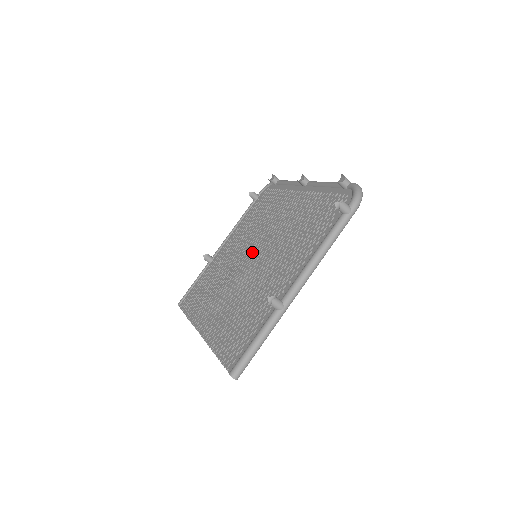
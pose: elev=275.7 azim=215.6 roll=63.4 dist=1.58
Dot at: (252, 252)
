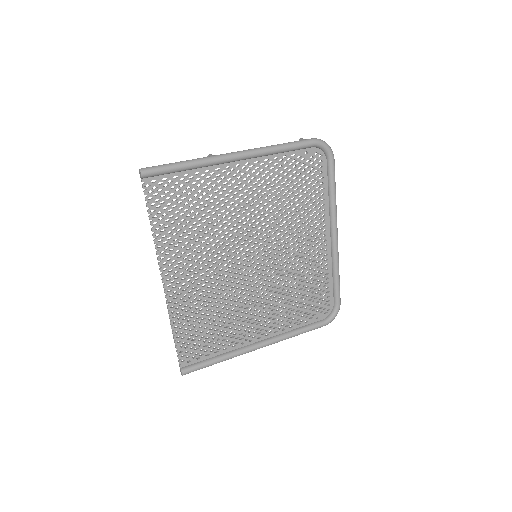
Dot at: (258, 264)
